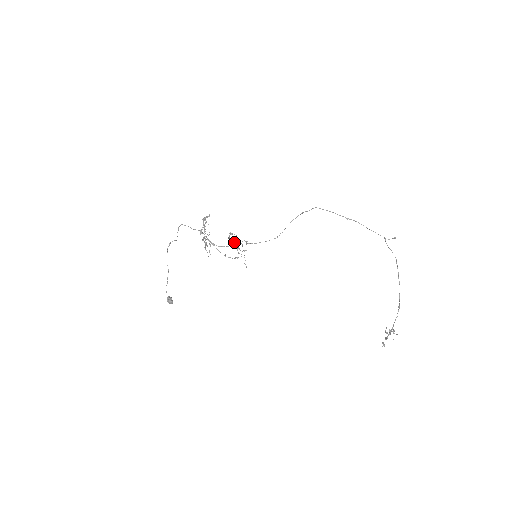
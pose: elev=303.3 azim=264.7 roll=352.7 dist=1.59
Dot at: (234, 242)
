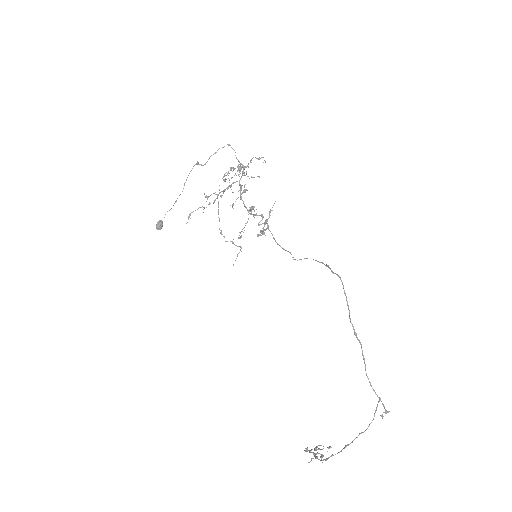
Dot at: occluded
